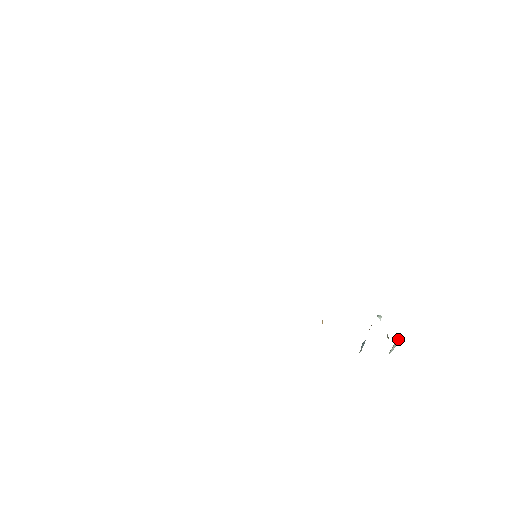
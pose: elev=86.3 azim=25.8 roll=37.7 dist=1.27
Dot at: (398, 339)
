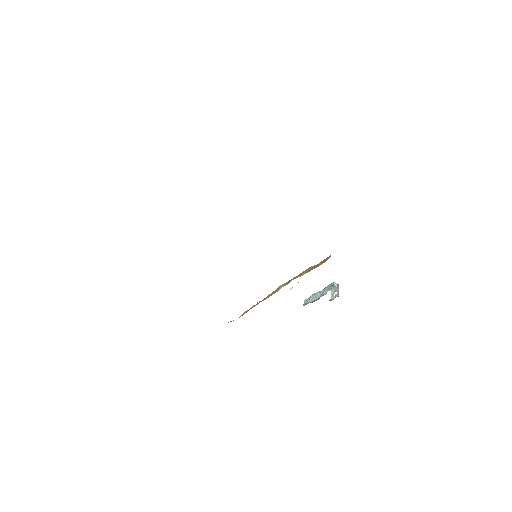
Dot at: (336, 288)
